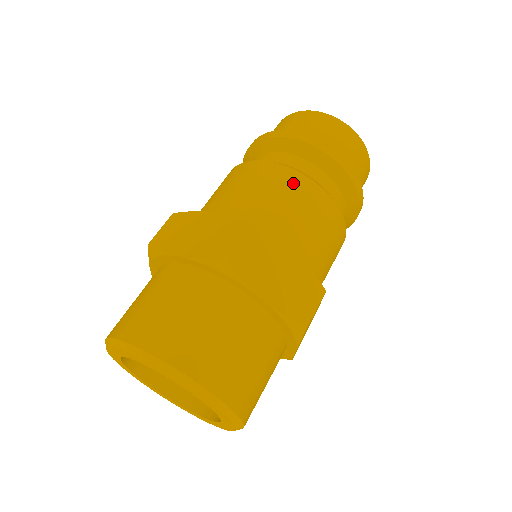
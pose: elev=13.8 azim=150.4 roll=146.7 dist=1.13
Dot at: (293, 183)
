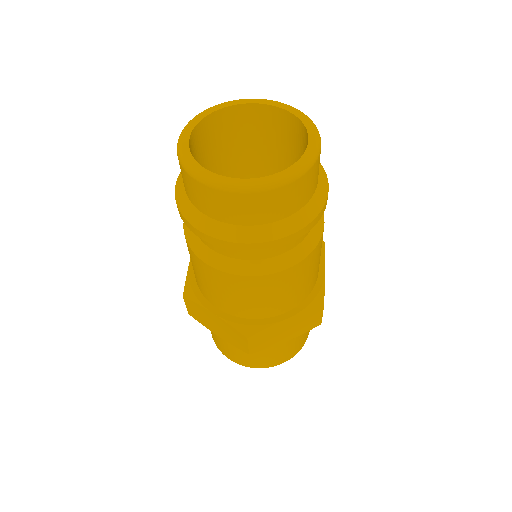
Dot at: (317, 254)
